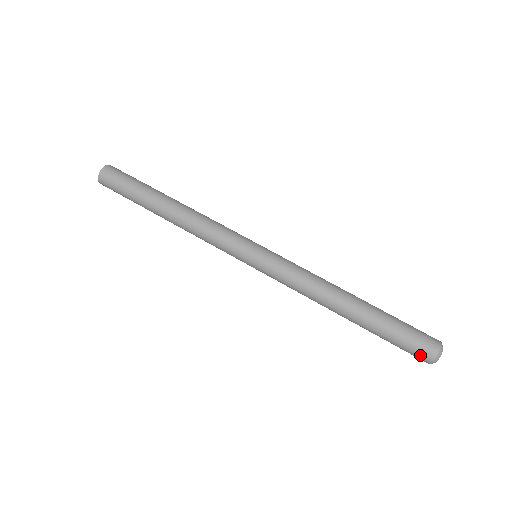
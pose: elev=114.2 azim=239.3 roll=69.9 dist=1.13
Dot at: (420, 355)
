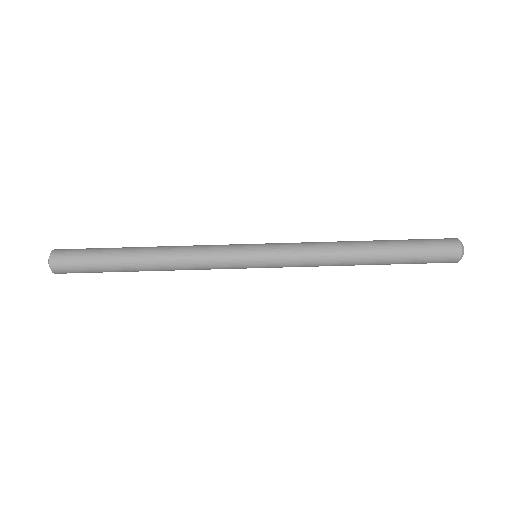
Dot at: occluded
